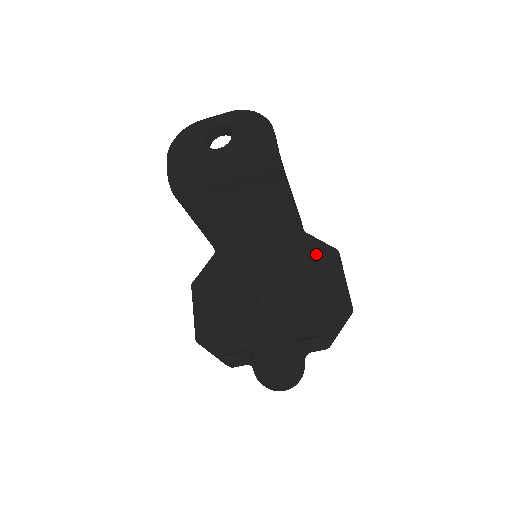
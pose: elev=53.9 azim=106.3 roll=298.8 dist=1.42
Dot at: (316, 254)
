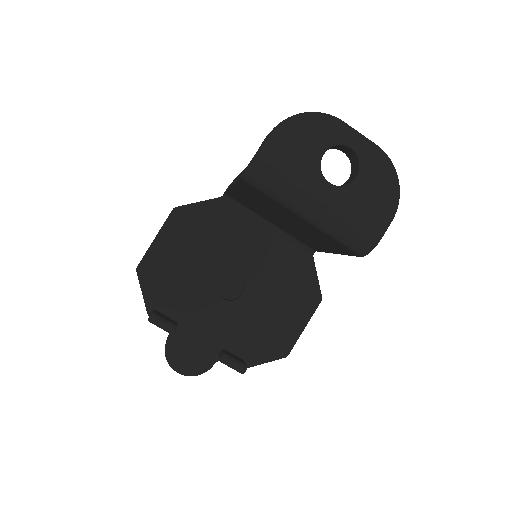
Dot at: (303, 286)
